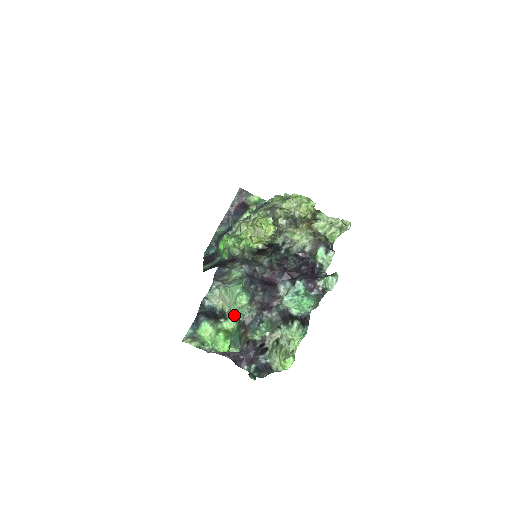
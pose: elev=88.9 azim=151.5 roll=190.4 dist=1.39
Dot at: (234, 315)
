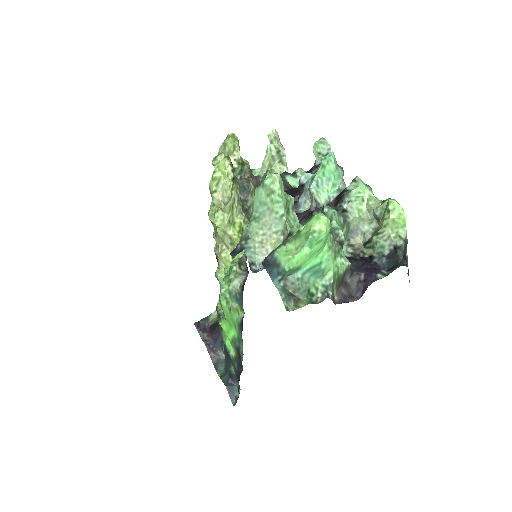
Dot at: (292, 227)
